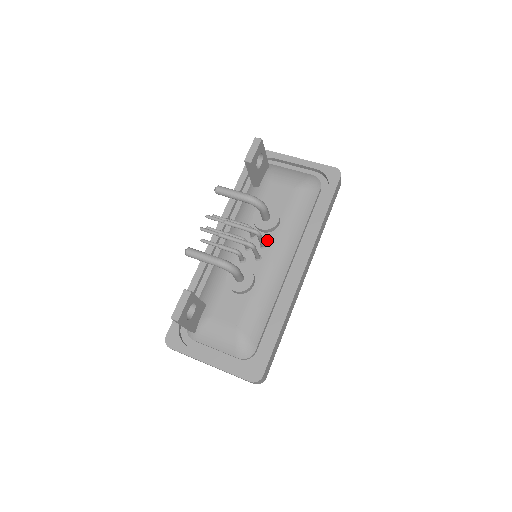
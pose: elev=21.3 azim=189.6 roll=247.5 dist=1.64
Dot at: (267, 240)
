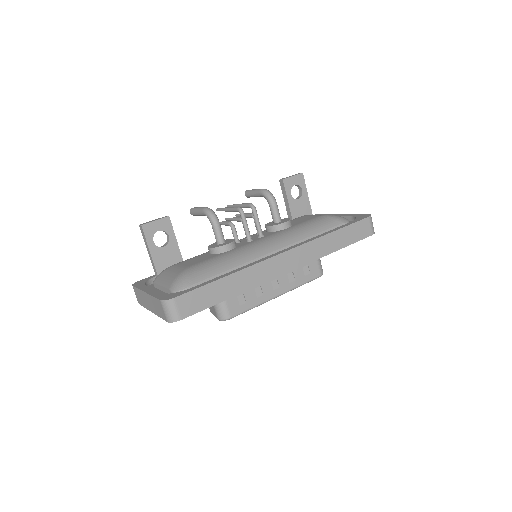
Dot at: (267, 234)
